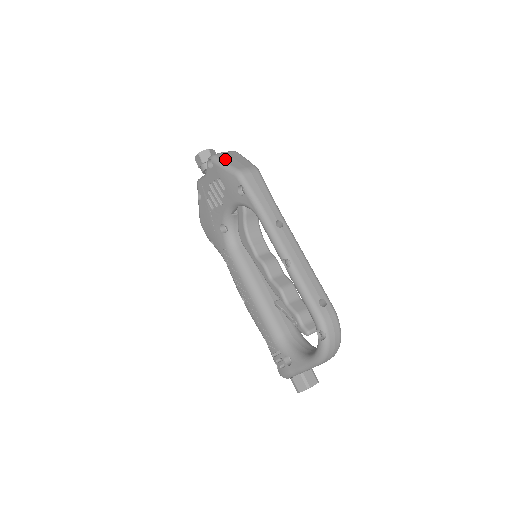
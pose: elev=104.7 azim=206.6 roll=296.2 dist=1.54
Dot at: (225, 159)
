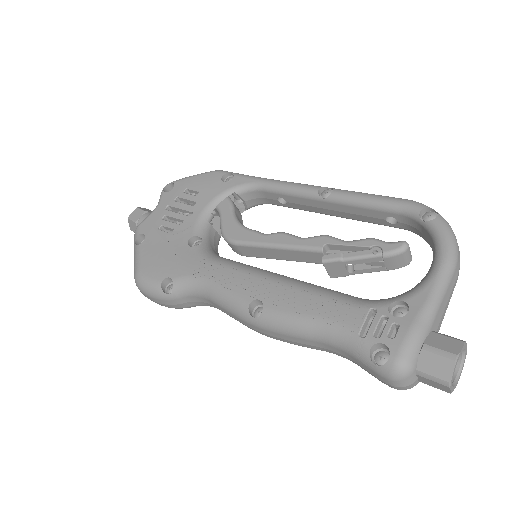
Dot at: occluded
